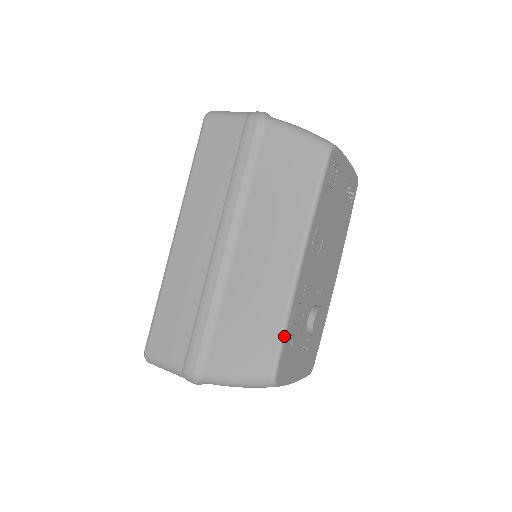
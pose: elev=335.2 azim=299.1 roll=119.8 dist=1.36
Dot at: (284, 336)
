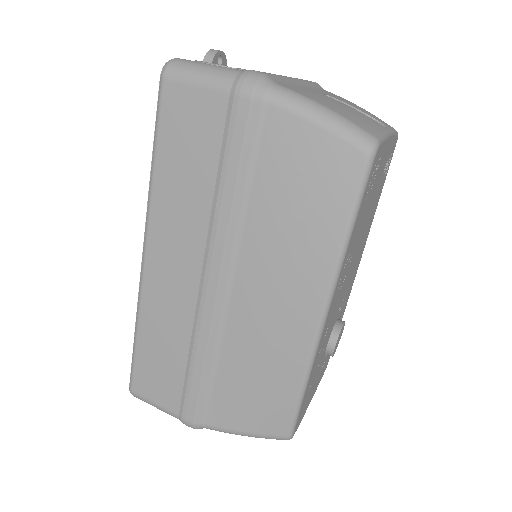
Dot at: (302, 397)
